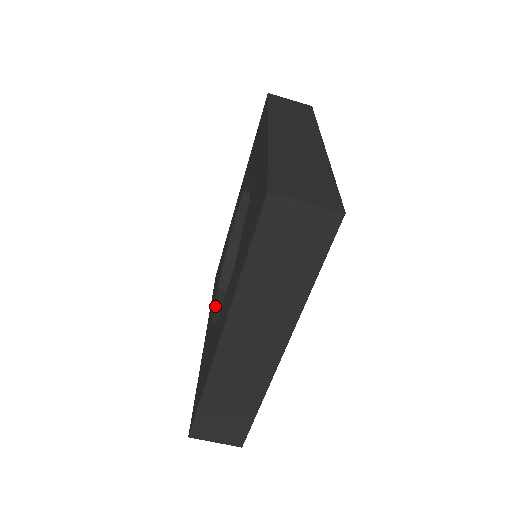
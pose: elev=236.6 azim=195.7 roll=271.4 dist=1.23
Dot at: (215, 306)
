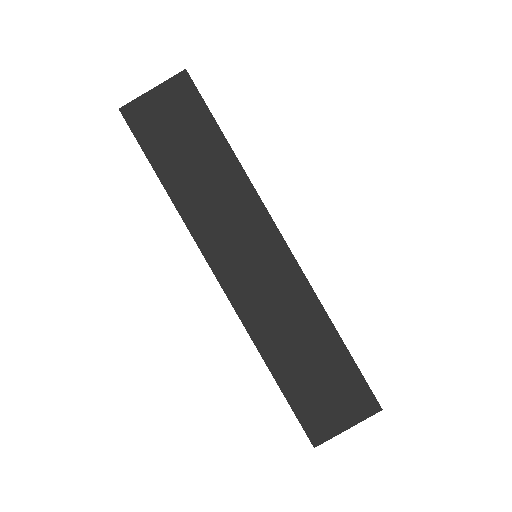
Dot at: occluded
